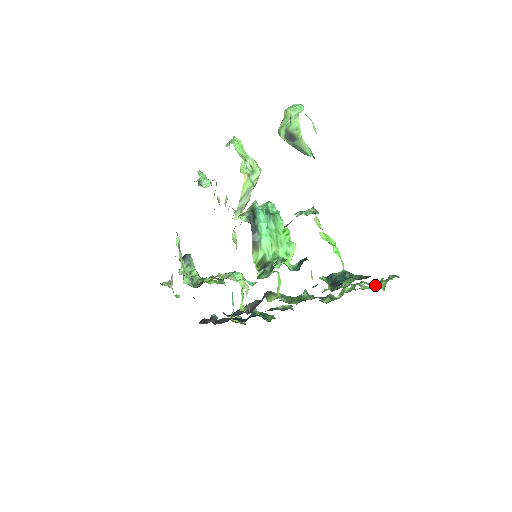
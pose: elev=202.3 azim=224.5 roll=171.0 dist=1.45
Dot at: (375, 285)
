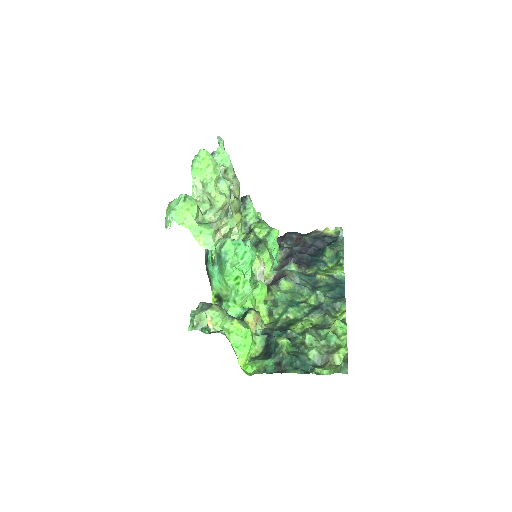
Dot at: (325, 360)
